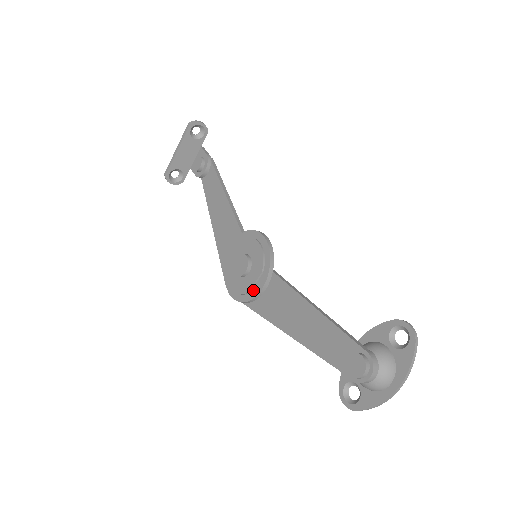
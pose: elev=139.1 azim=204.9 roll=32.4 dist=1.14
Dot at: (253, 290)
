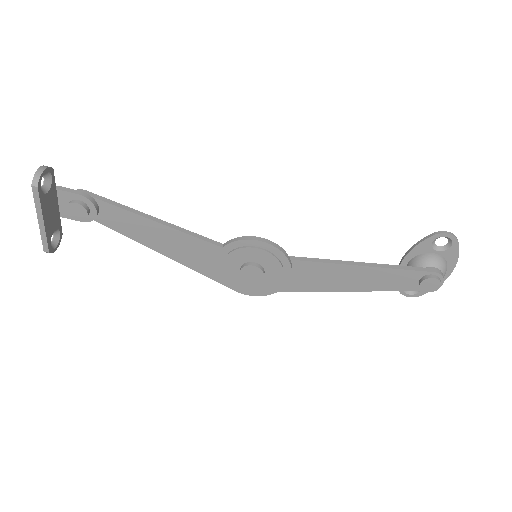
Dot at: (279, 283)
